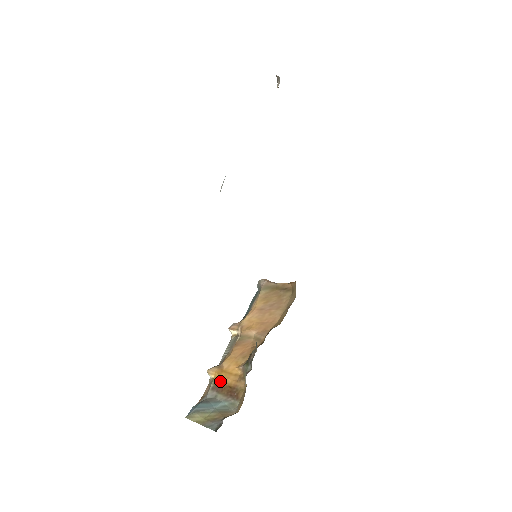
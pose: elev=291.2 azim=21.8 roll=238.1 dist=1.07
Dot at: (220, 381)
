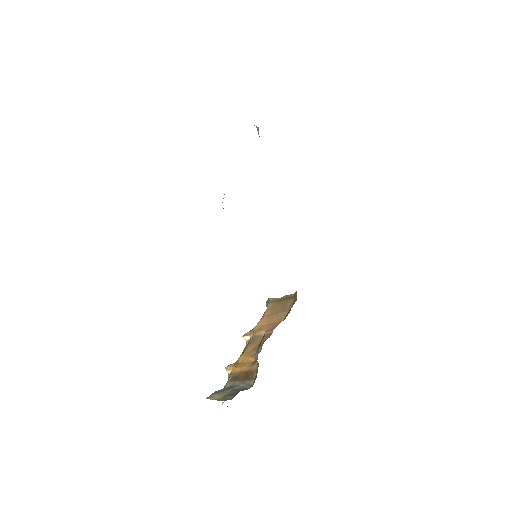
Dot at: (237, 372)
